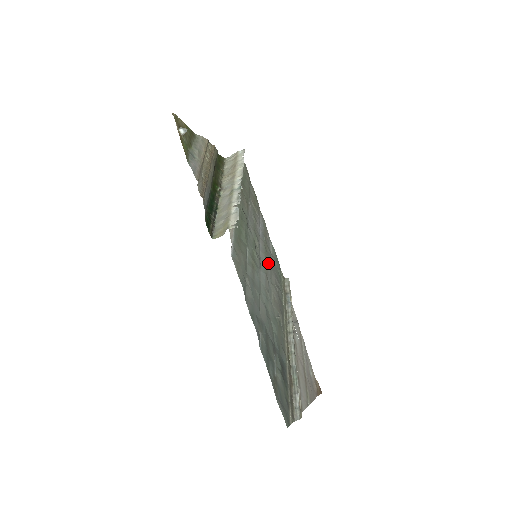
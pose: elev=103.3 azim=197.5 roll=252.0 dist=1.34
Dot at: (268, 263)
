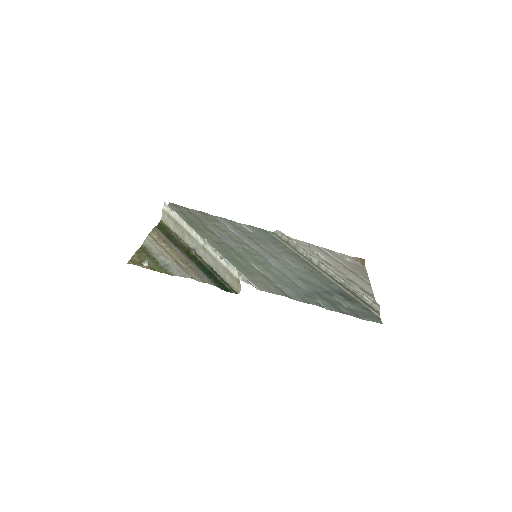
Dot at: (262, 245)
